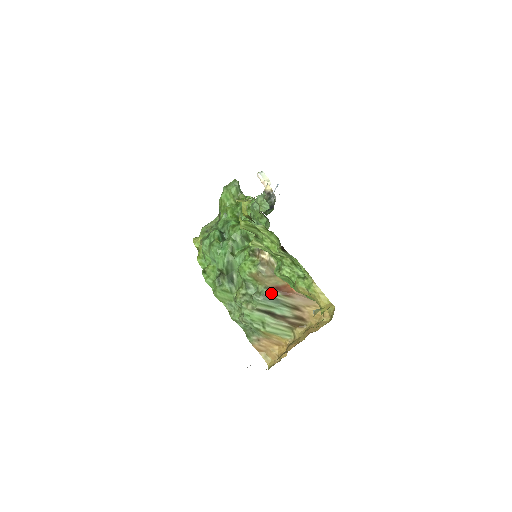
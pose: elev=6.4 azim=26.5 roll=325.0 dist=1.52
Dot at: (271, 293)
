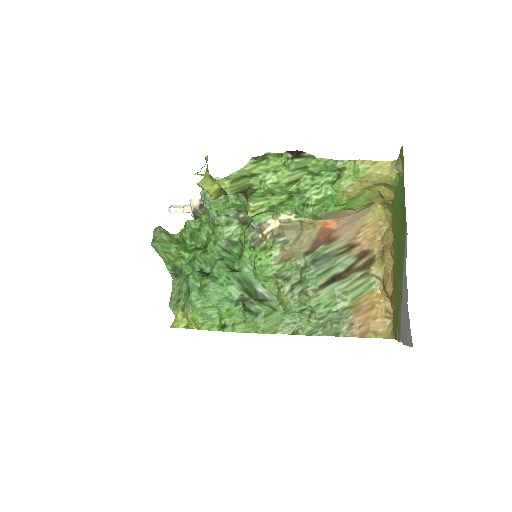
Dot at: (316, 254)
